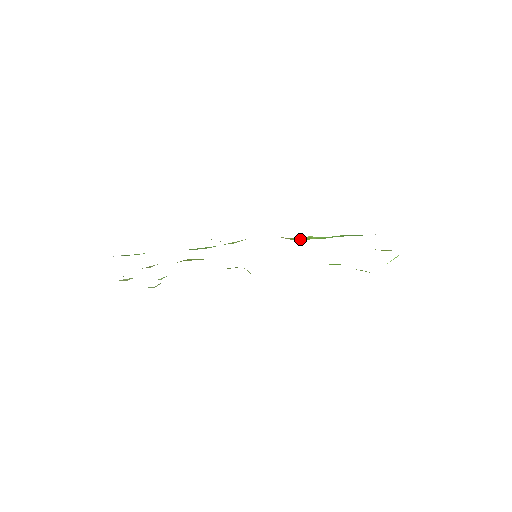
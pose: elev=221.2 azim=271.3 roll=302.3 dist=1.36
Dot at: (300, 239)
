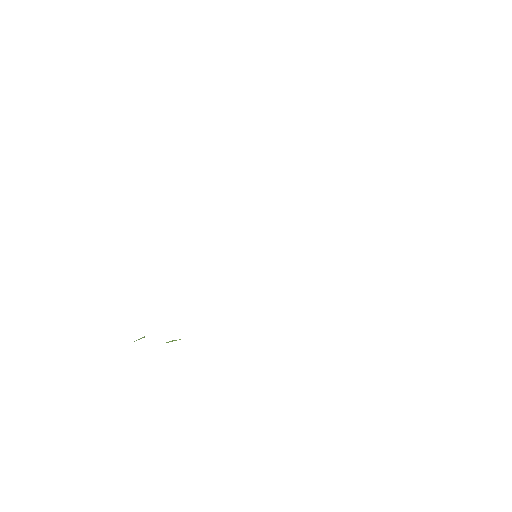
Dot at: occluded
